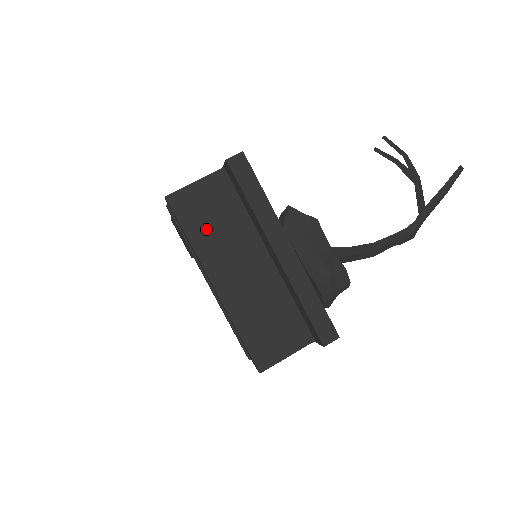
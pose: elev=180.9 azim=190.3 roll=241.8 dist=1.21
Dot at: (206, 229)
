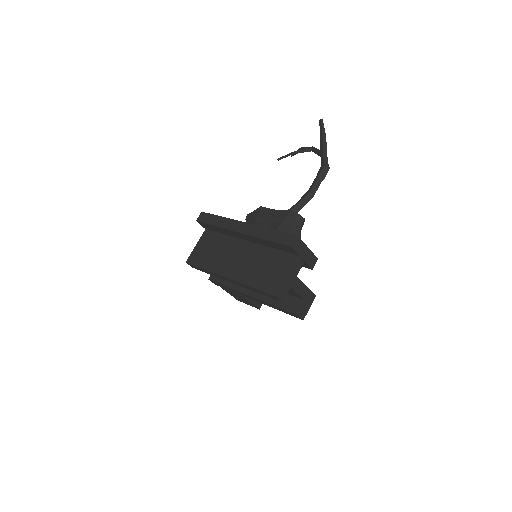
Dot at: (210, 258)
